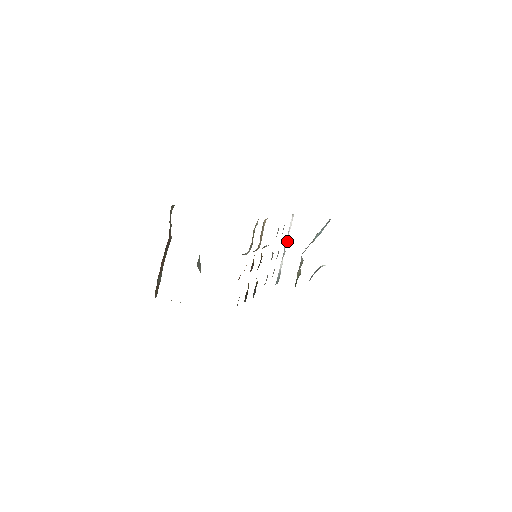
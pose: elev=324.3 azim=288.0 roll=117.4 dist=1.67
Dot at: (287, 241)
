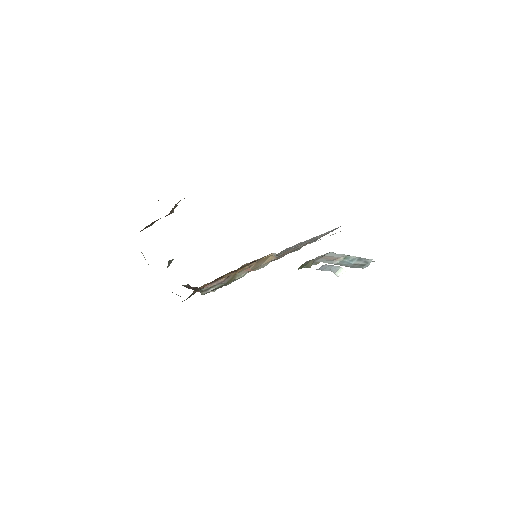
Dot at: occluded
